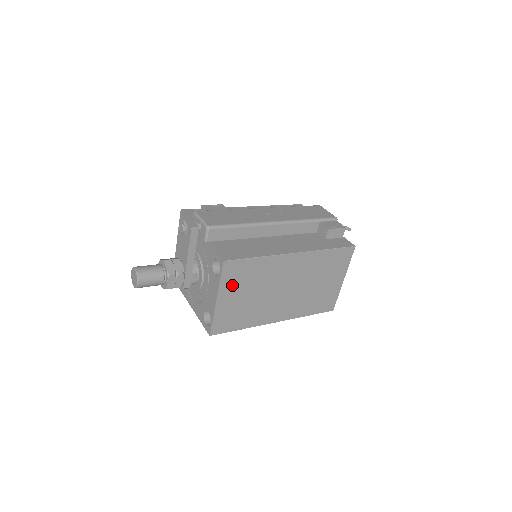
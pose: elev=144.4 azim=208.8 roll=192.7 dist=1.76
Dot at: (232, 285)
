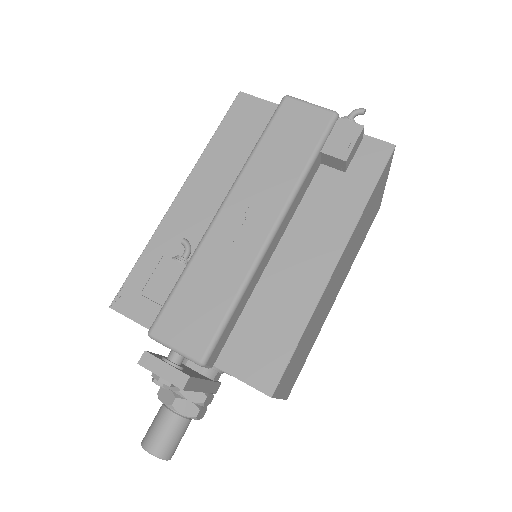
Dot at: (288, 376)
